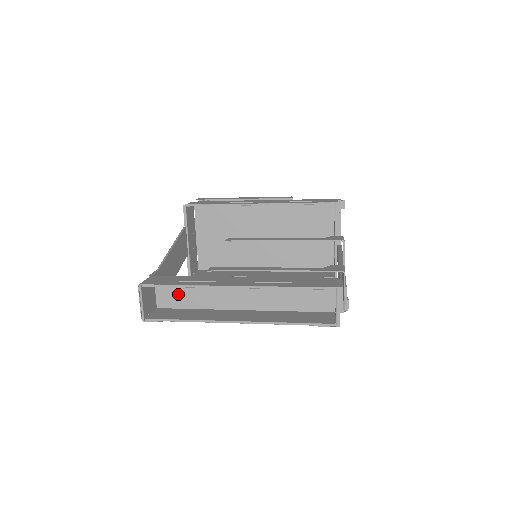
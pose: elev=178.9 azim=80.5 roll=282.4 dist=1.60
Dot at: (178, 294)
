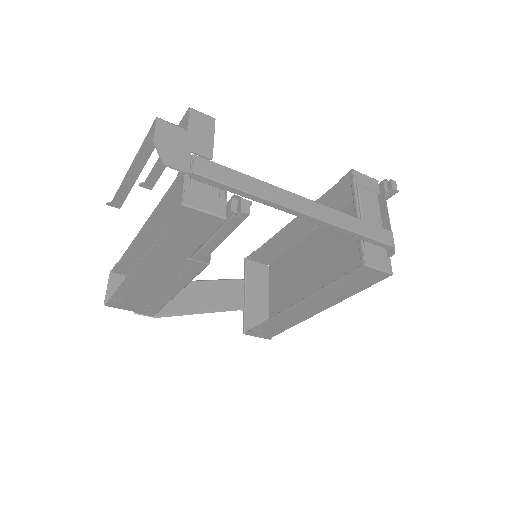
Dot at: occluded
